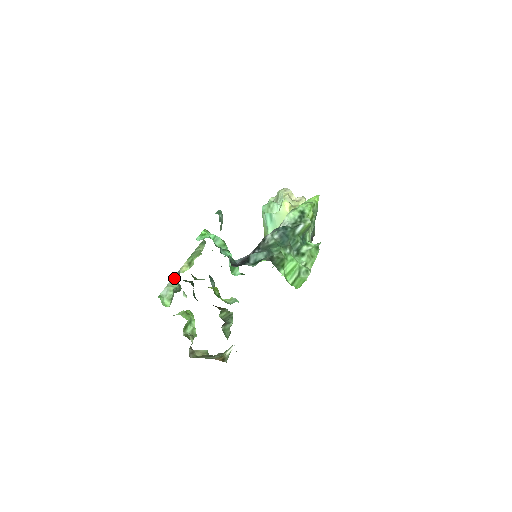
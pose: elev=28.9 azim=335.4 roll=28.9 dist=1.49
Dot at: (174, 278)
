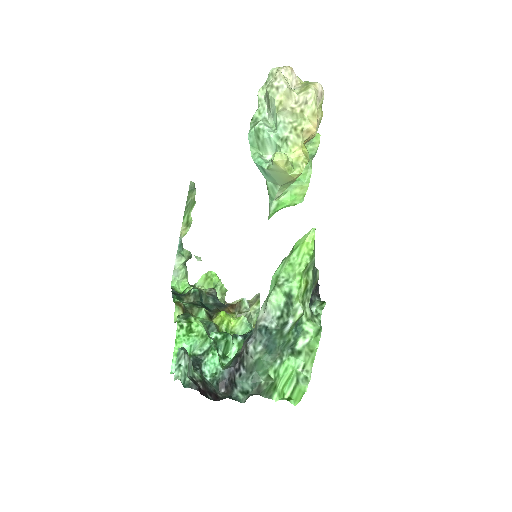
Dot at: (178, 253)
